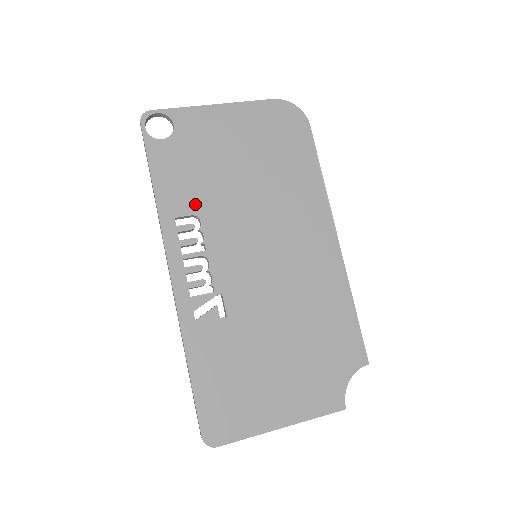
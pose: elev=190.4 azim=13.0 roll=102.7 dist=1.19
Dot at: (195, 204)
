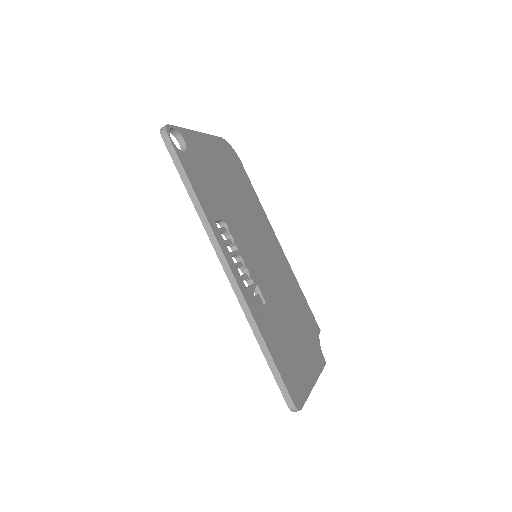
Dot at: (219, 211)
